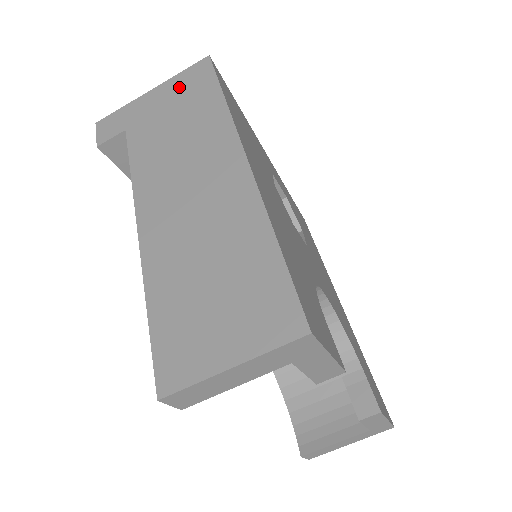
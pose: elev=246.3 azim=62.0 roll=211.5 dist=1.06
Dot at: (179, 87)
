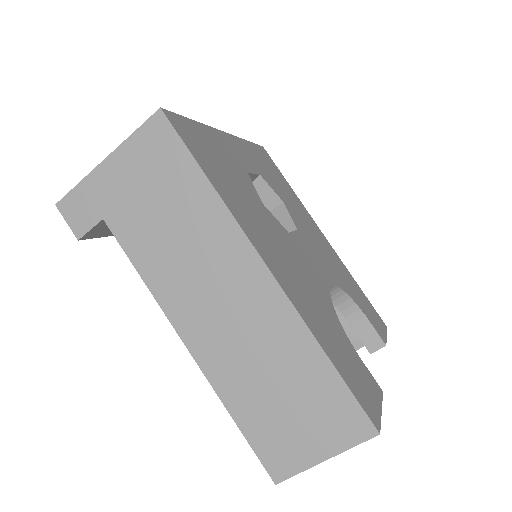
Dot at: (143, 159)
